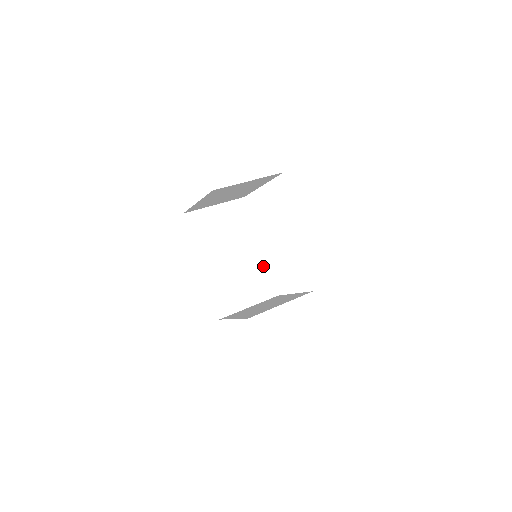
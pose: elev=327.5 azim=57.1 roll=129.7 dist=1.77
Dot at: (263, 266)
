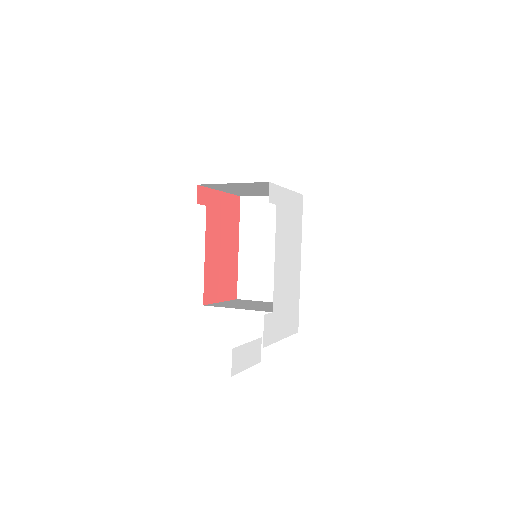
Dot at: occluded
